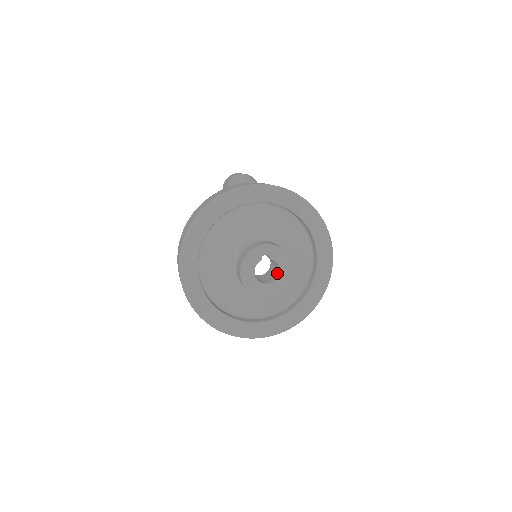
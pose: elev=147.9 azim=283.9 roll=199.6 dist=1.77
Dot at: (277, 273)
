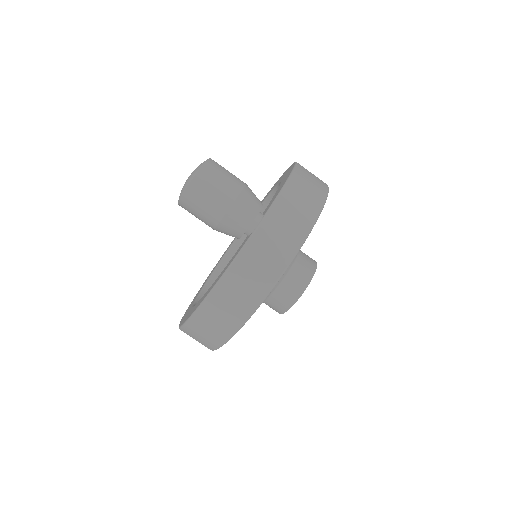
Dot at: occluded
